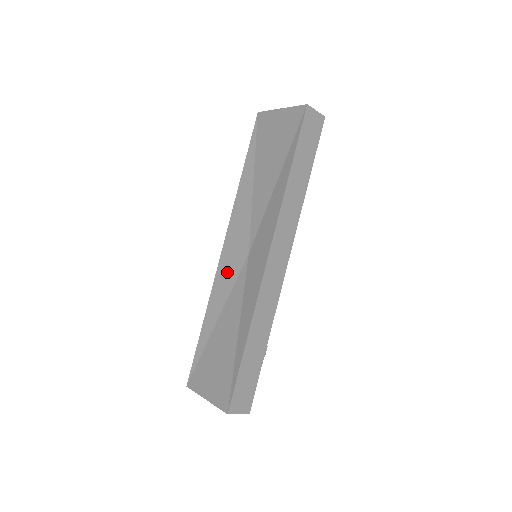
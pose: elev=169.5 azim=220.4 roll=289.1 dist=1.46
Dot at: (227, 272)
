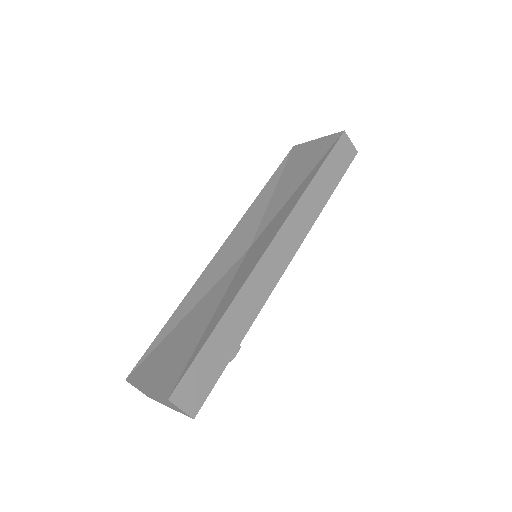
Dot at: (220, 265)
